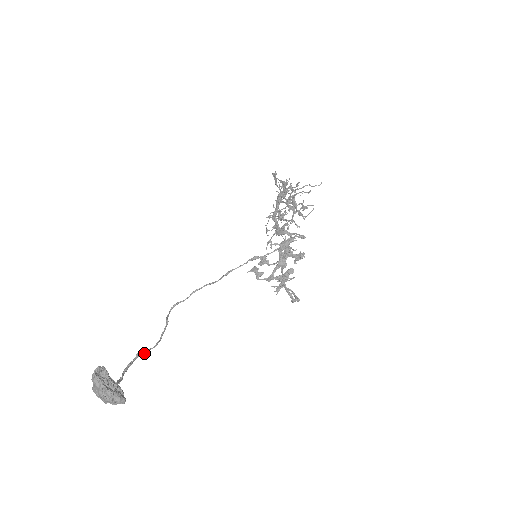
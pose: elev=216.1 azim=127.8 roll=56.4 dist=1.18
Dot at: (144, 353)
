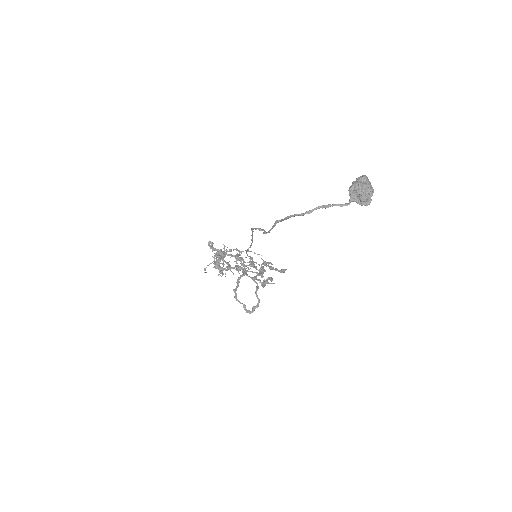
Dot at: occluded
